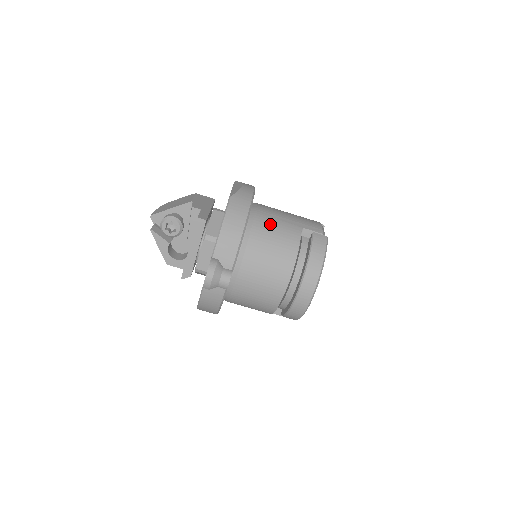
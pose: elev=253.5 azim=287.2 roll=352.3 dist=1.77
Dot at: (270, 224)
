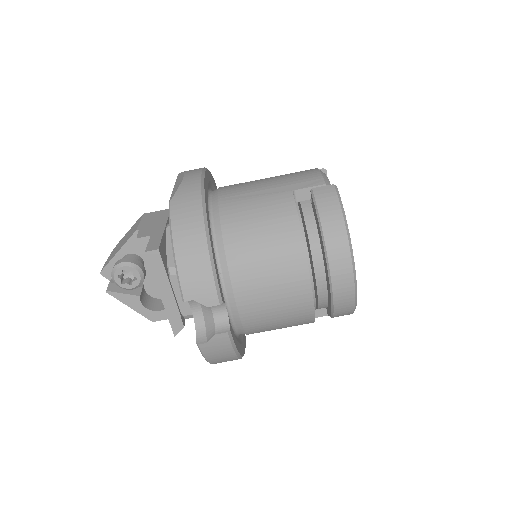
Dot at: (245, 210)
